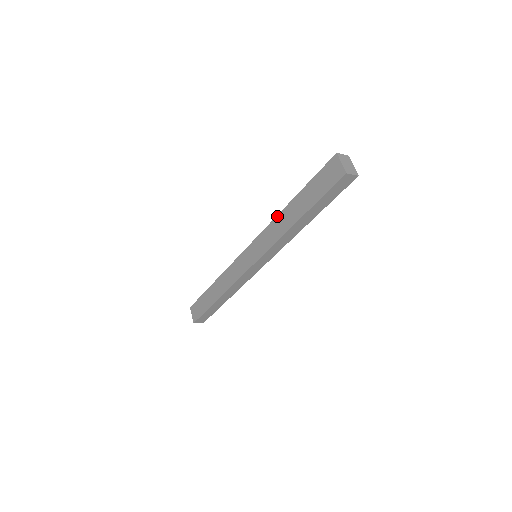
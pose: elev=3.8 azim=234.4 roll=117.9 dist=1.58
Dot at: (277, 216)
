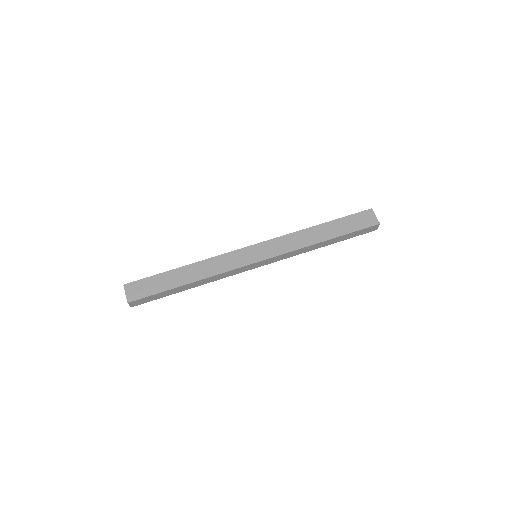
Dot at: (300, 231)
